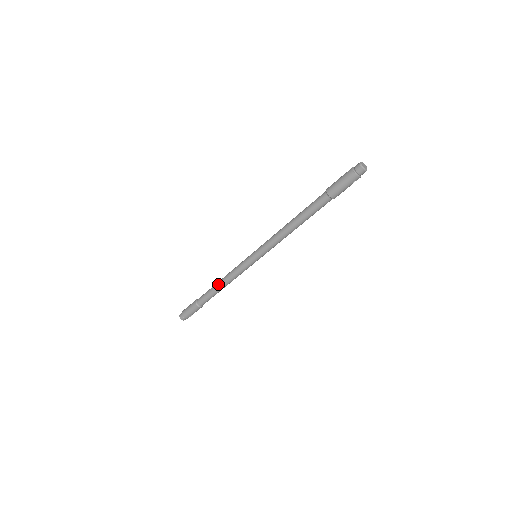
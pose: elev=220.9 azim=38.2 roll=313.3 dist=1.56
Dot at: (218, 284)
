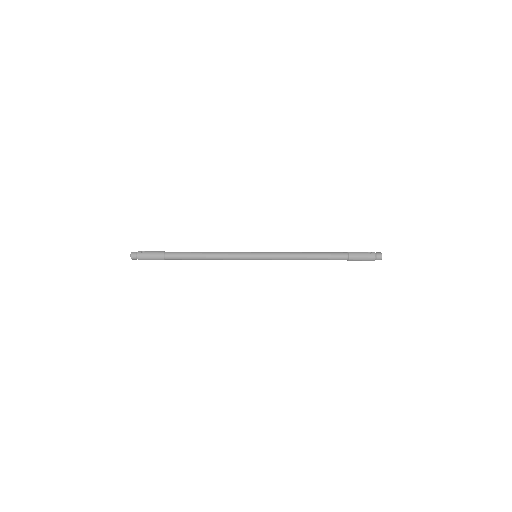
Dot at: (203, 257)
